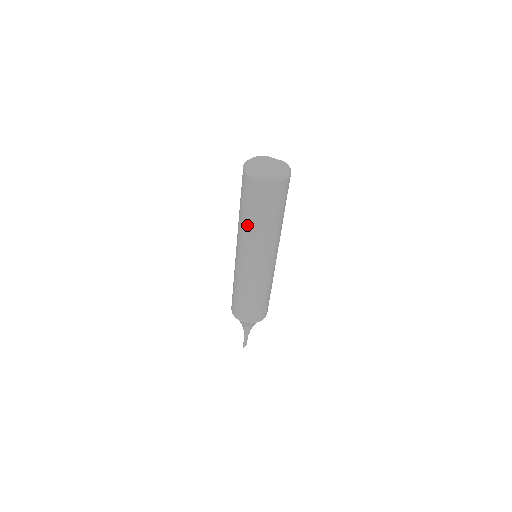
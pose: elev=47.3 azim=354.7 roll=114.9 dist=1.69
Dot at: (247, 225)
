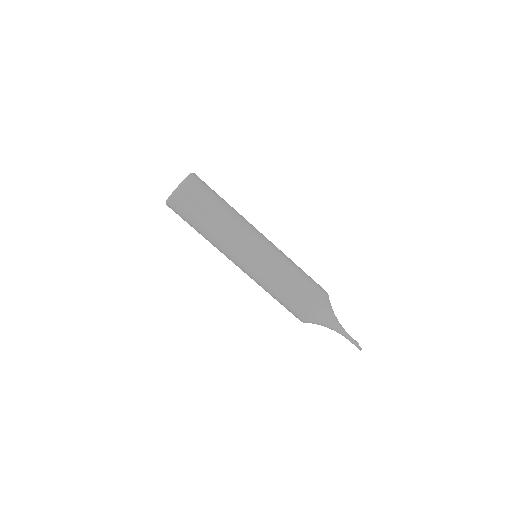
Dot at: (211, 232)
